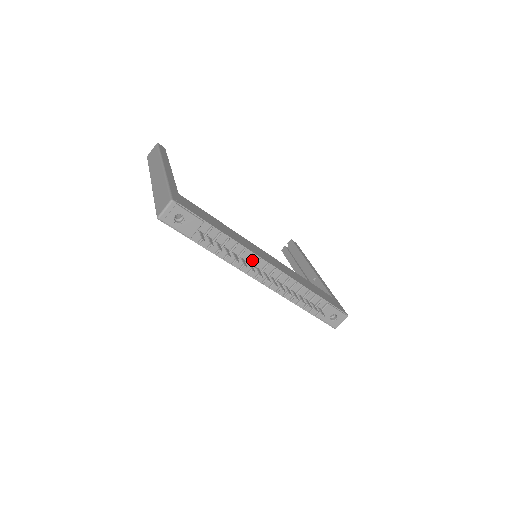
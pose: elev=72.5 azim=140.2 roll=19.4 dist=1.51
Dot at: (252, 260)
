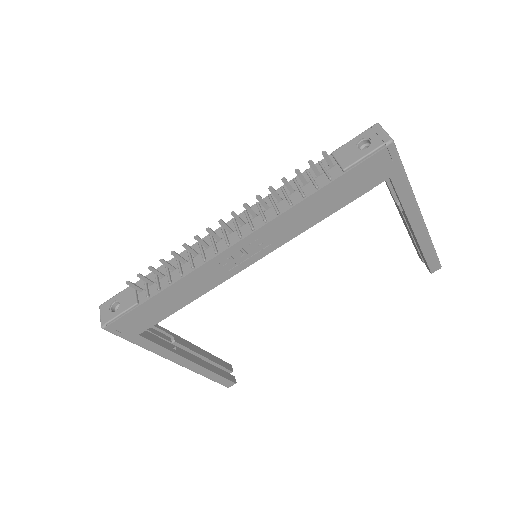
Dot at: (206, 245)
